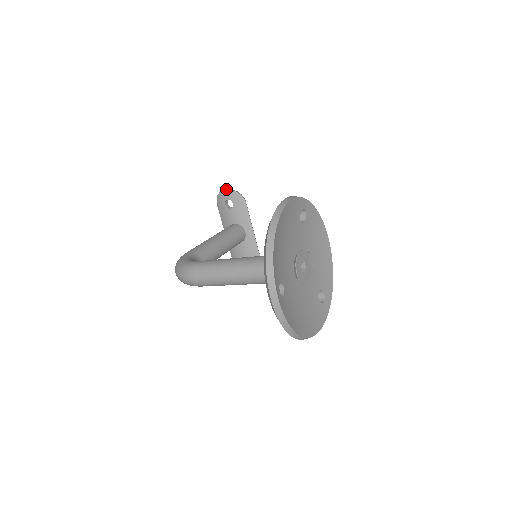
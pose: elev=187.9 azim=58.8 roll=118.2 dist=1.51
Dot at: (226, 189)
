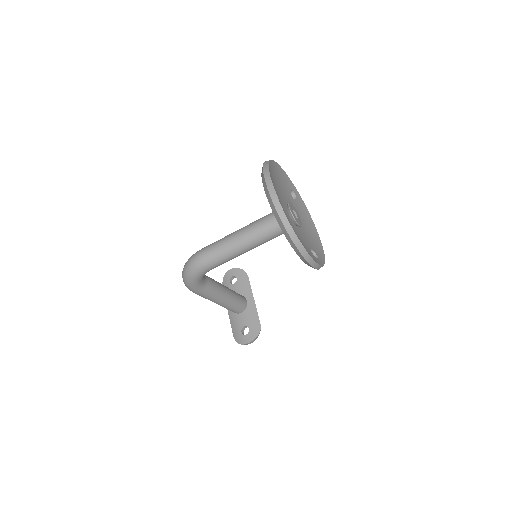
Dot at: (231, 270)
